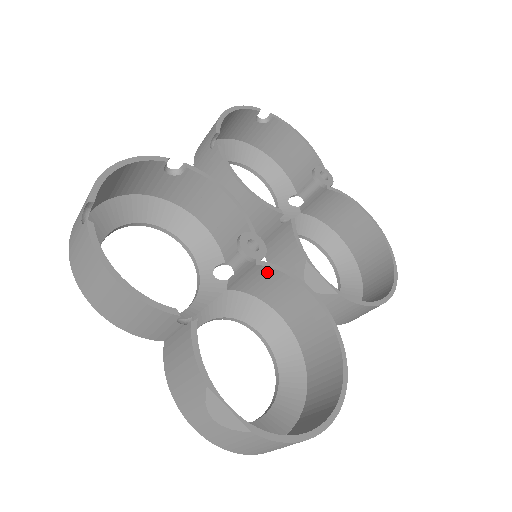
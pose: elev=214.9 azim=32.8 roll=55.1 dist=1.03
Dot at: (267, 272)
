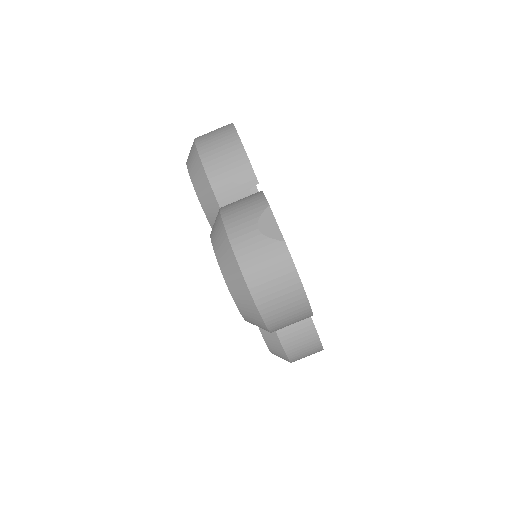
Dot at: occluded
